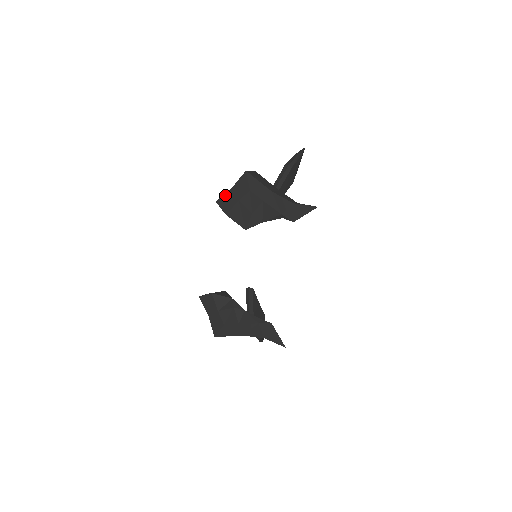
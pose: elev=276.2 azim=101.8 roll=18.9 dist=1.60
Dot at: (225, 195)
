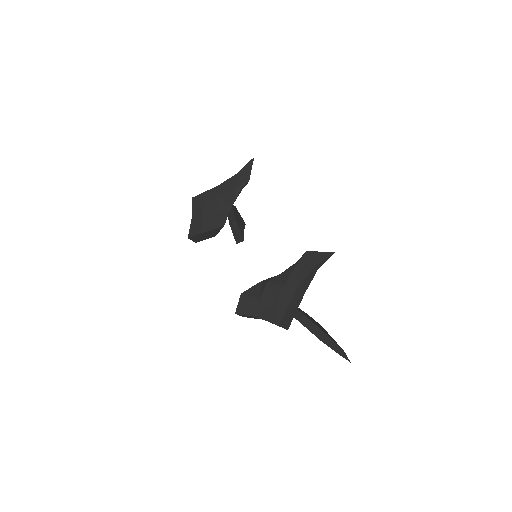
Dot at: (191, 227)
